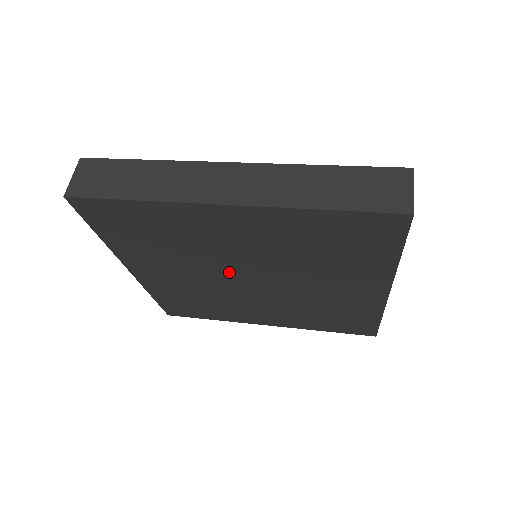
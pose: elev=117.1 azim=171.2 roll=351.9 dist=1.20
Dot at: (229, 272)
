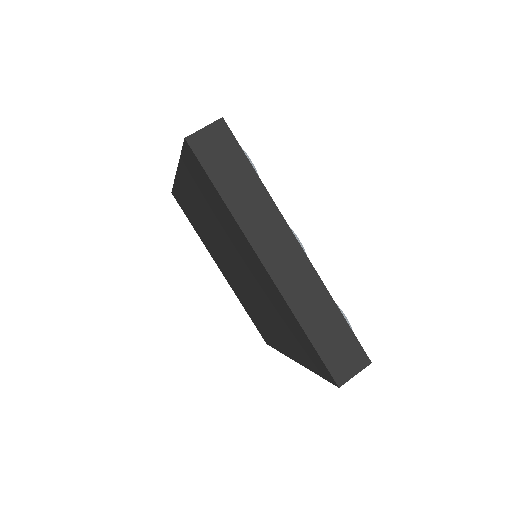
Dot at: (227, 258)
